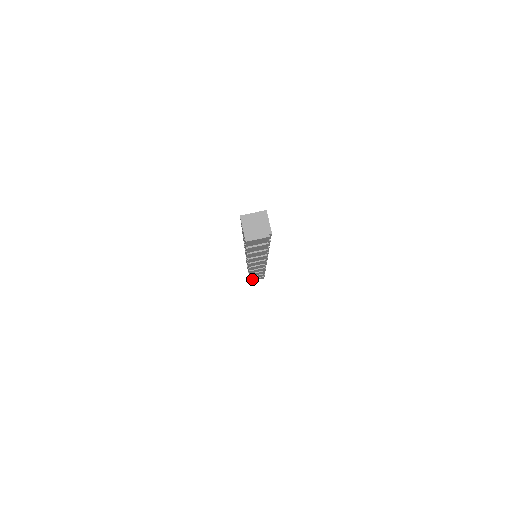
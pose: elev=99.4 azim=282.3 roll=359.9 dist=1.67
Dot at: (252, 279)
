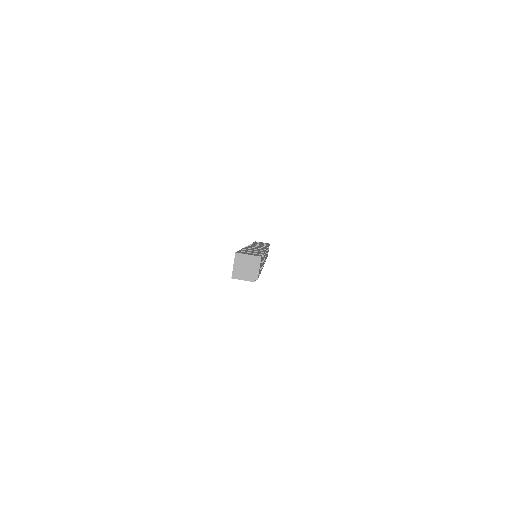
Dot at: occluded
